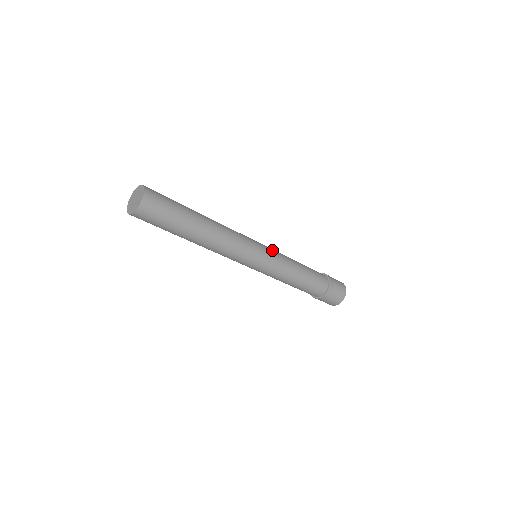
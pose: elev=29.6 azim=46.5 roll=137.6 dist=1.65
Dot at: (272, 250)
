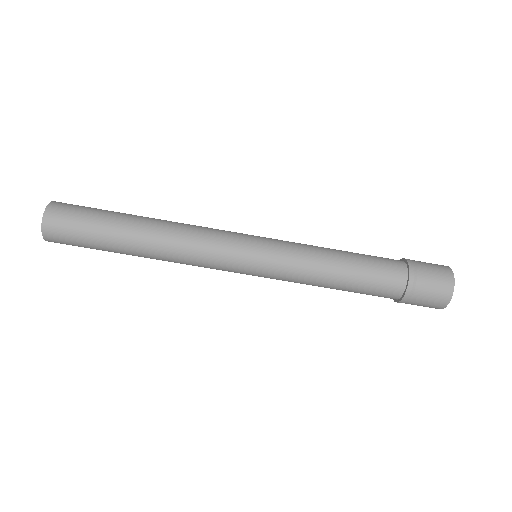
Dot at: occluded
